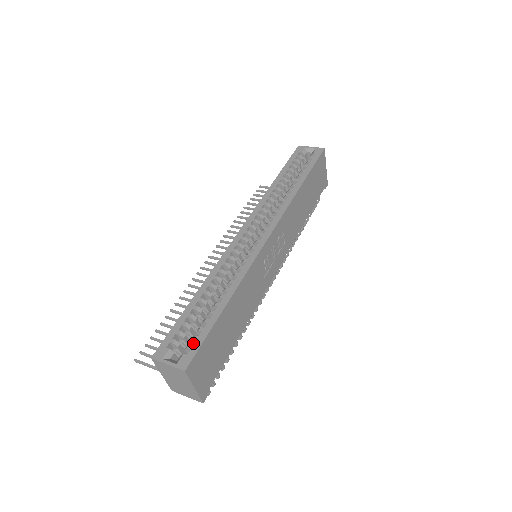
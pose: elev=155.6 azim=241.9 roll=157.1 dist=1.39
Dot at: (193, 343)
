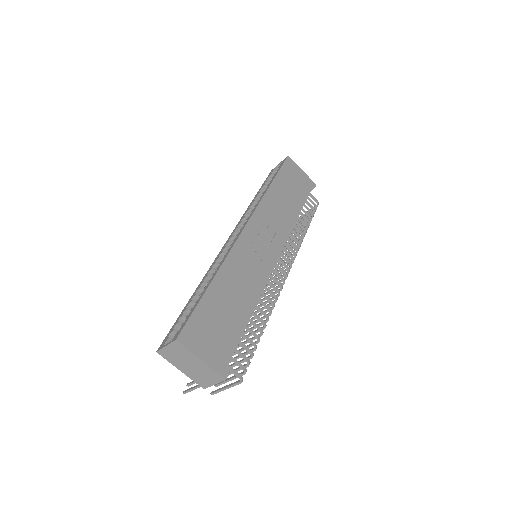
Dot at: occluded
